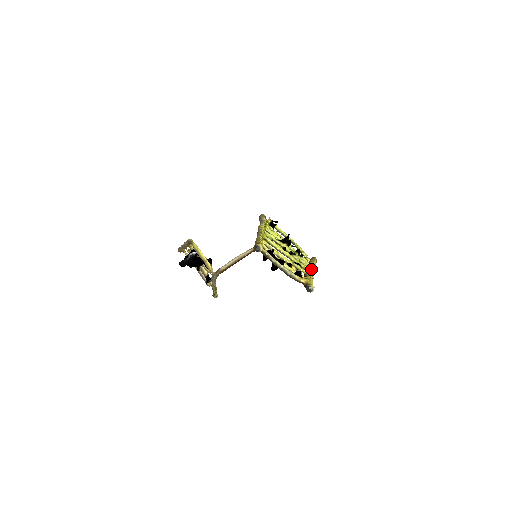
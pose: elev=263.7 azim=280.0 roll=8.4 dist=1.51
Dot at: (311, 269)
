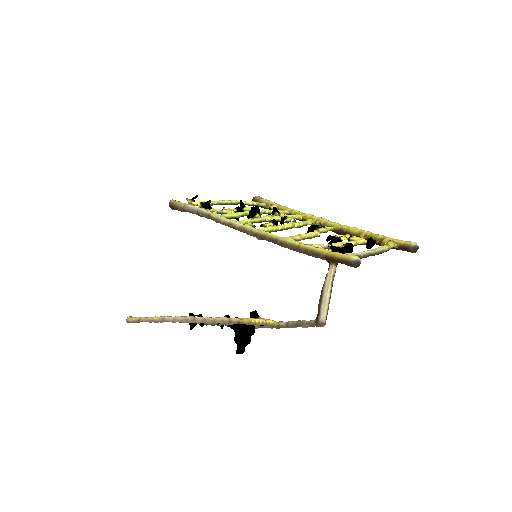
Dot at: (316, 217)
